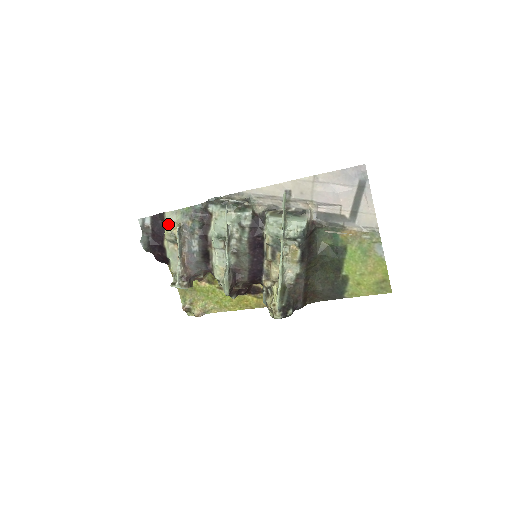
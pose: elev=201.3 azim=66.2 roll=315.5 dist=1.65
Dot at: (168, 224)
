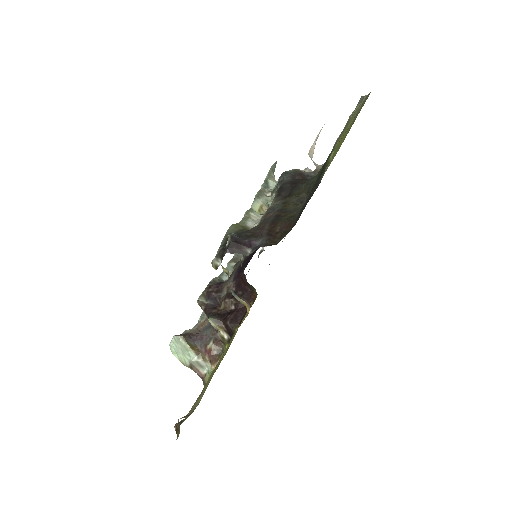
Dot at: occluded
